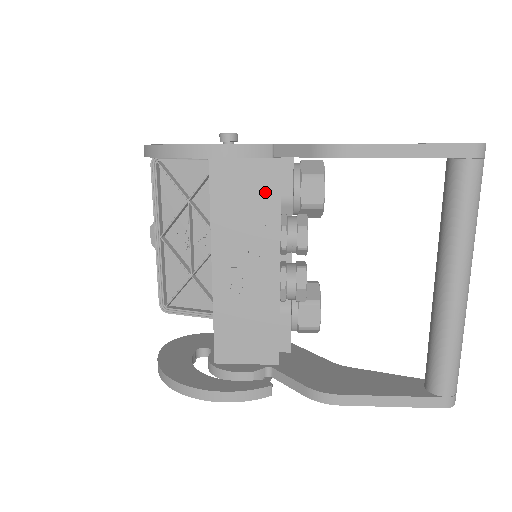
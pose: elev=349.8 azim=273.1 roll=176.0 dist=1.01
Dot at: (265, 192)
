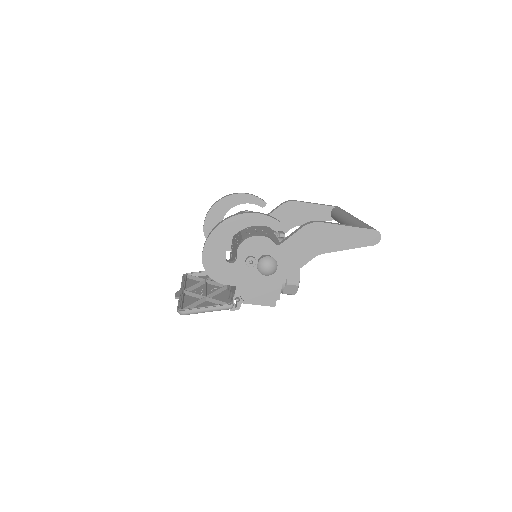
Dot at: occluded
